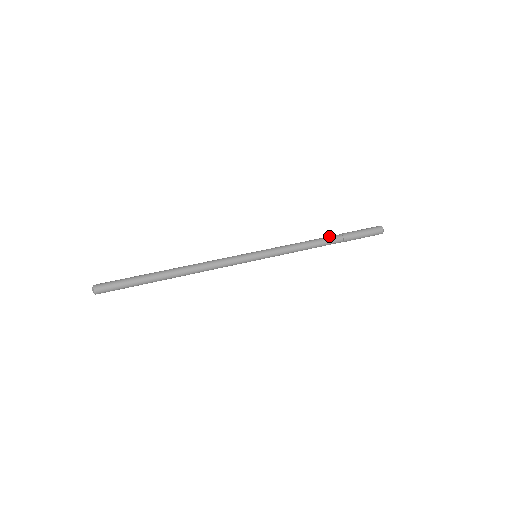
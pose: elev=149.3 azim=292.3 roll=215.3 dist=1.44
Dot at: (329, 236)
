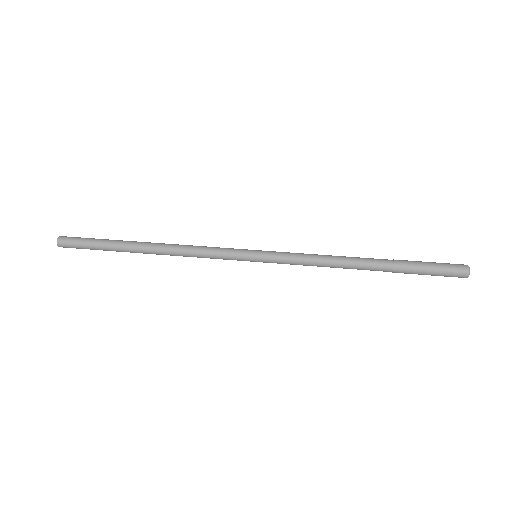
Dot at: (372, 258)
